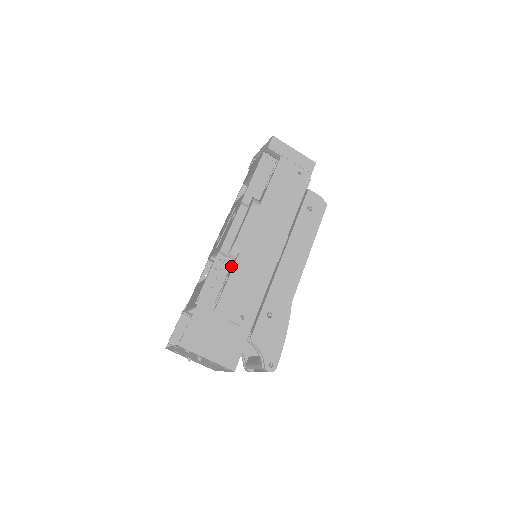
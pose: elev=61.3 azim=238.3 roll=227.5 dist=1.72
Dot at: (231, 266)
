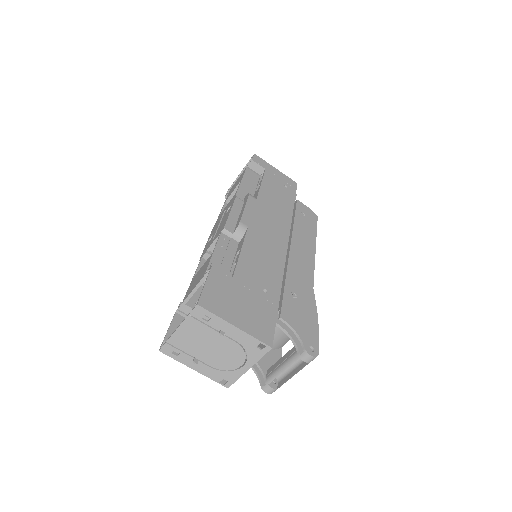
Dot at: (239, 245)
